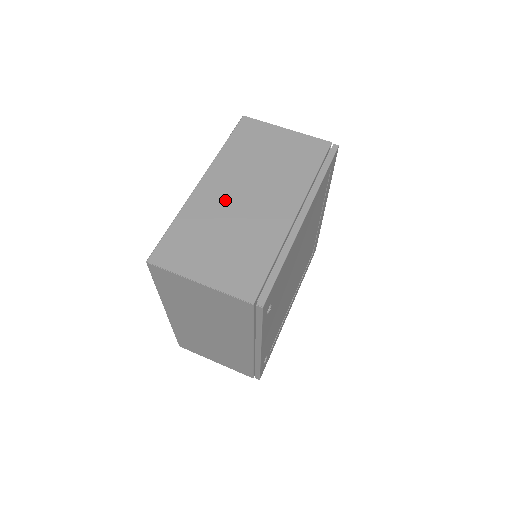
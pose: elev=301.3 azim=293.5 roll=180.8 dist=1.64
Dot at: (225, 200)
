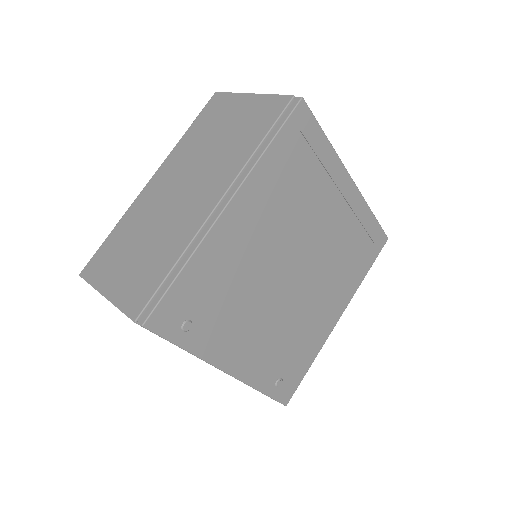
Dot at: (160, 198)
